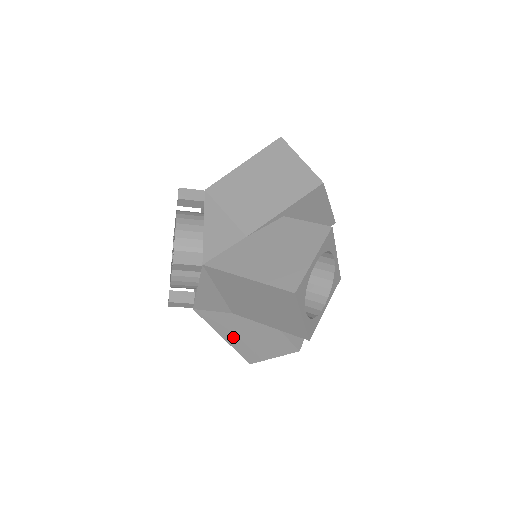
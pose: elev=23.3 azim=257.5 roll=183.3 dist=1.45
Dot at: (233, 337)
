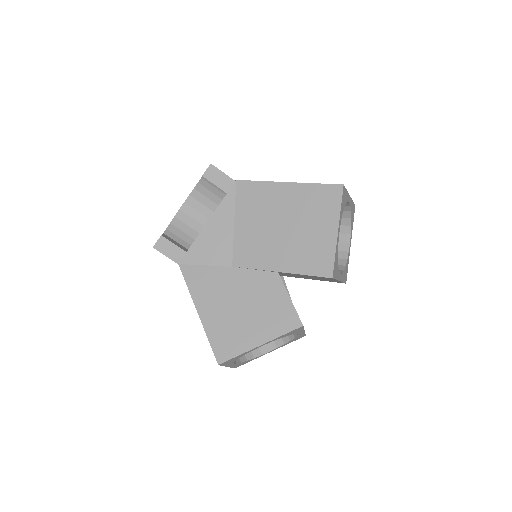
Dot at: (215, 310)
